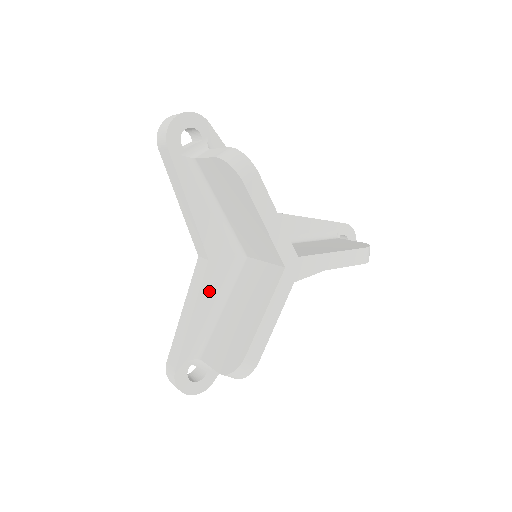
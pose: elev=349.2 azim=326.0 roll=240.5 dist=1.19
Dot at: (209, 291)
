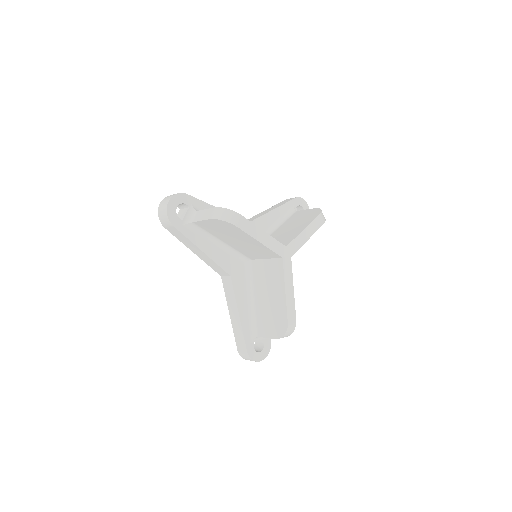
Dot at: (240, 294)
